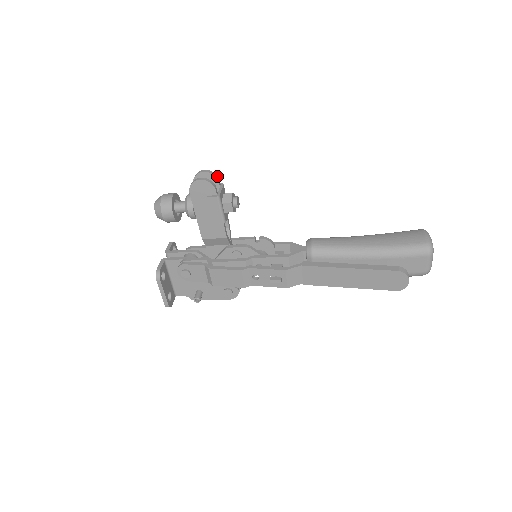
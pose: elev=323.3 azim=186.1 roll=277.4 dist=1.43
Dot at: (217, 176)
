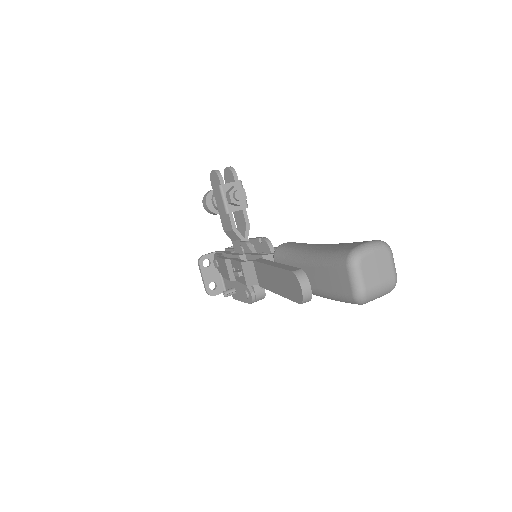
Dot at: (235, 172)
